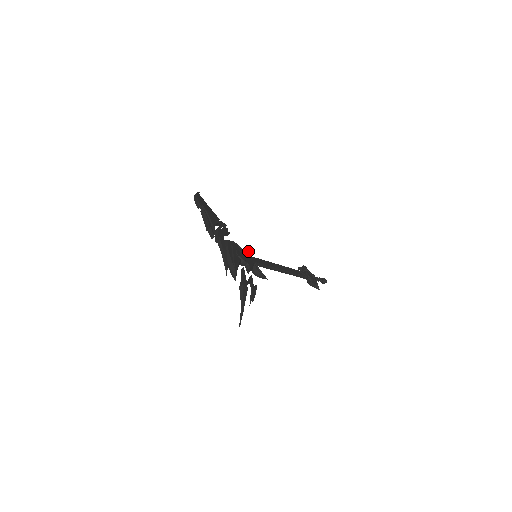
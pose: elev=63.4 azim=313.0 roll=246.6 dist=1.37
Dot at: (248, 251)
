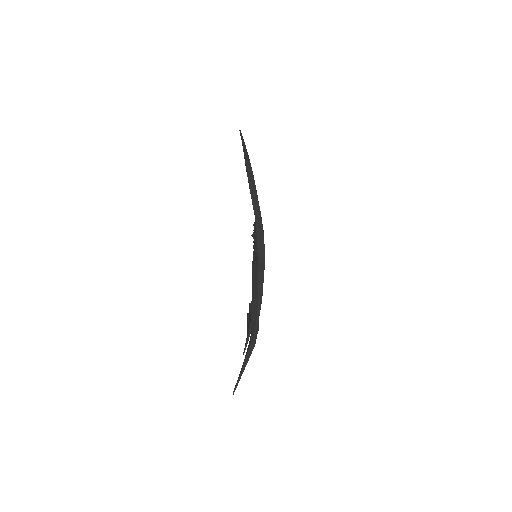
Dot at: occluded
